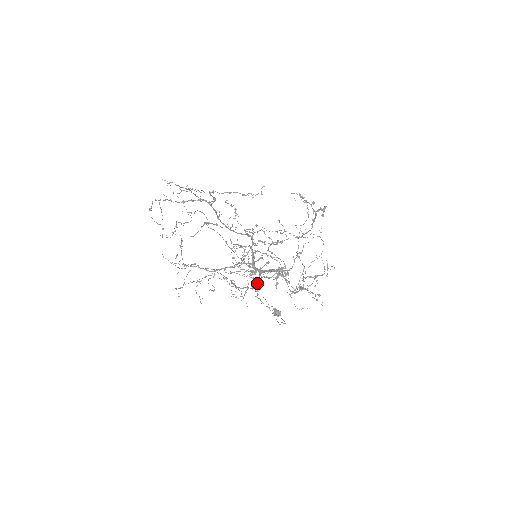
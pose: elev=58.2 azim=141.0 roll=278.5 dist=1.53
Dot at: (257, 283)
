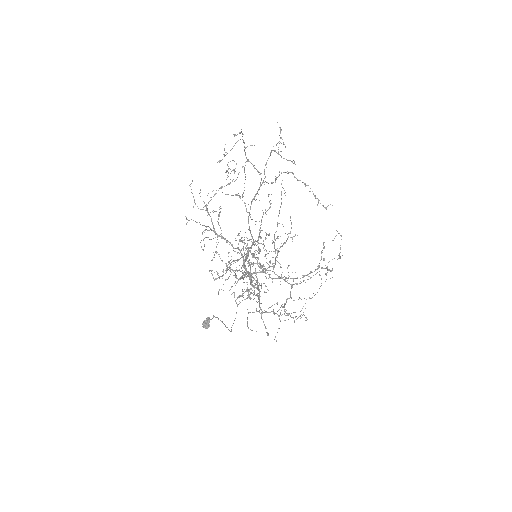
Dot at: occluded
